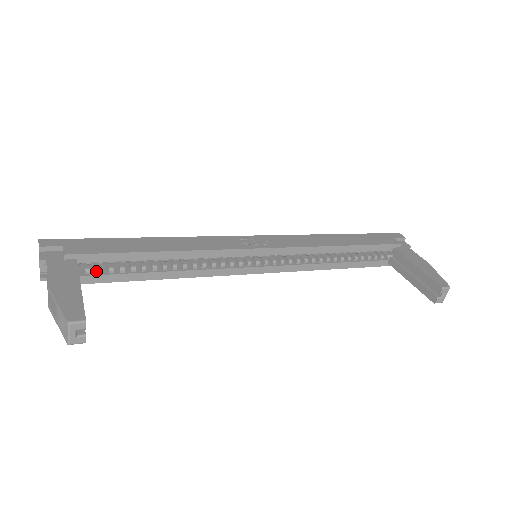
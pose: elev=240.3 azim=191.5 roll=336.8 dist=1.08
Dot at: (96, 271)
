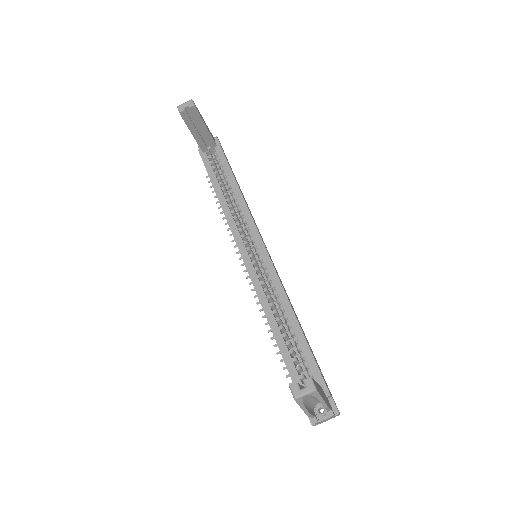
Dot at: (211, 163)
